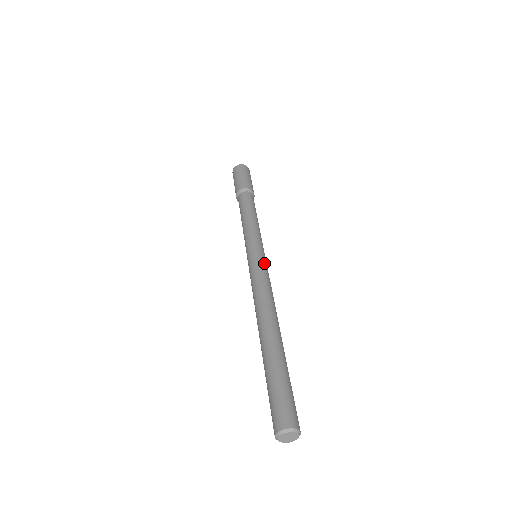
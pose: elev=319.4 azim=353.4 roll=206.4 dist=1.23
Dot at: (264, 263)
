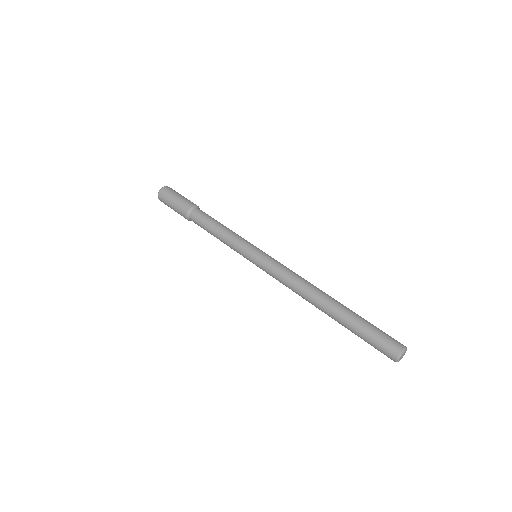
Dot at: (268, 260)
